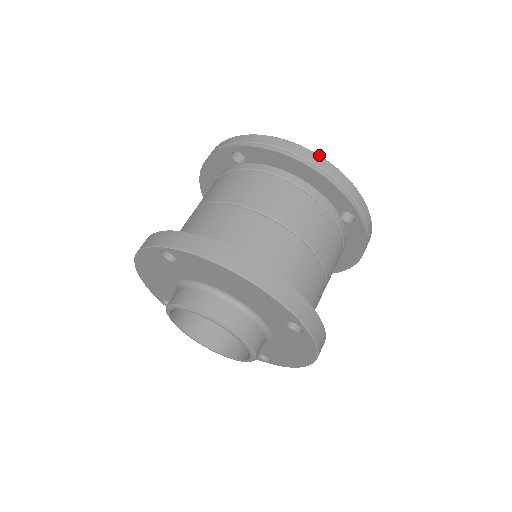
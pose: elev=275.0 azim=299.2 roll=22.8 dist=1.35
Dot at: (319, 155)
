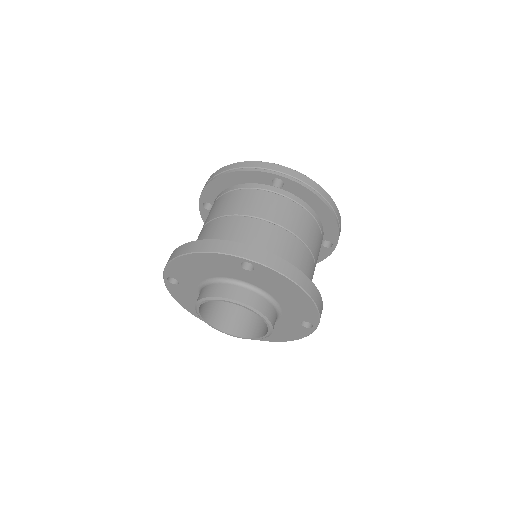
Dot at: occluded
